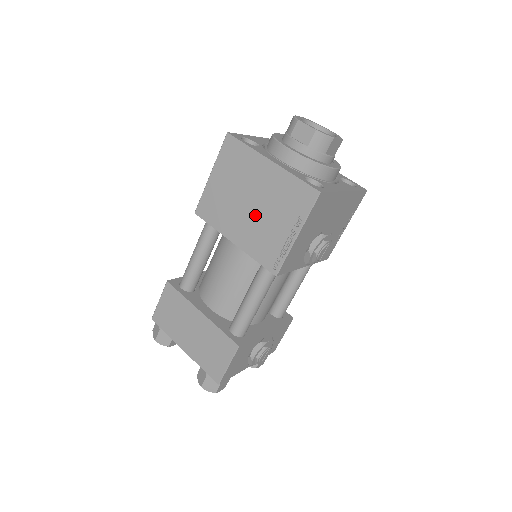
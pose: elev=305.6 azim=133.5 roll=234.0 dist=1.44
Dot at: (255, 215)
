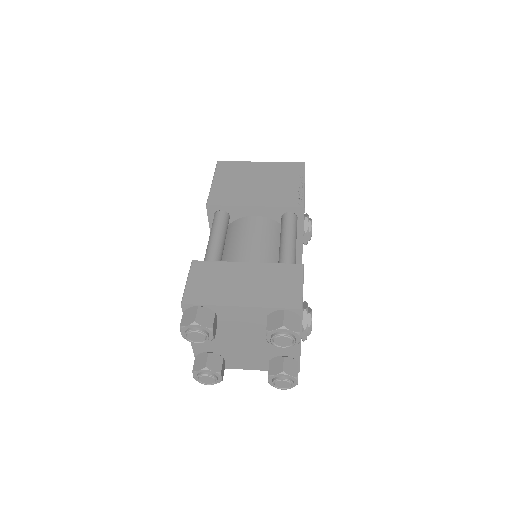
Dot at: (265, 186)
